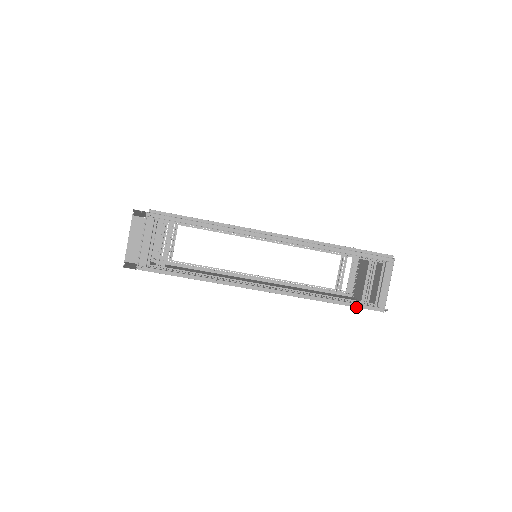
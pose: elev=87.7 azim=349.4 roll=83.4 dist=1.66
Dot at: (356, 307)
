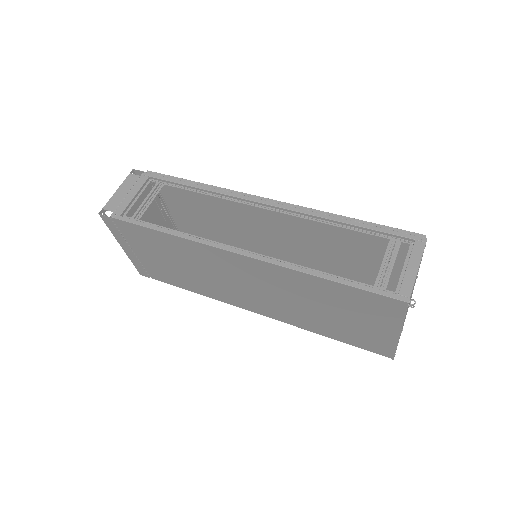
Dot at: (364, 289)
